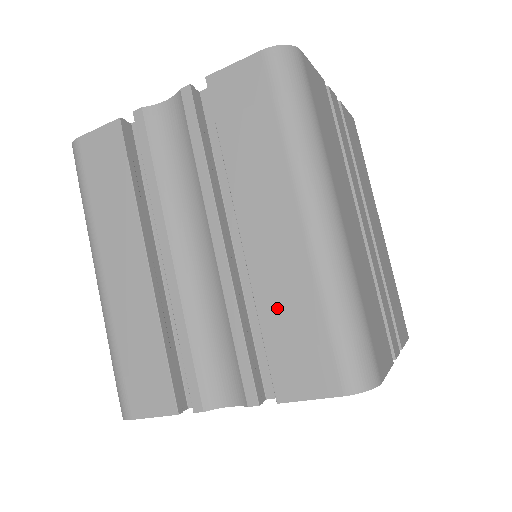
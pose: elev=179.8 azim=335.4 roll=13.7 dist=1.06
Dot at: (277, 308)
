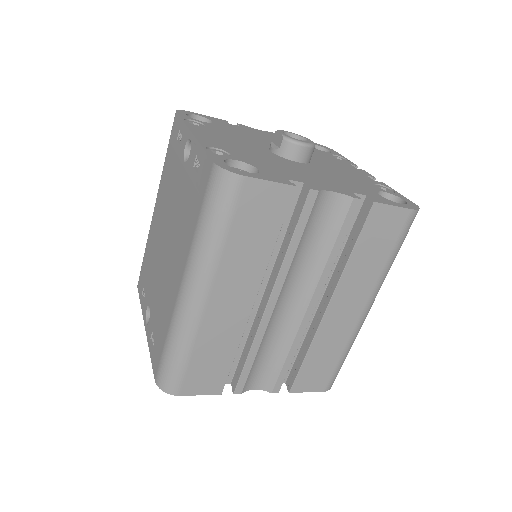
Dot at: (321, 350)
